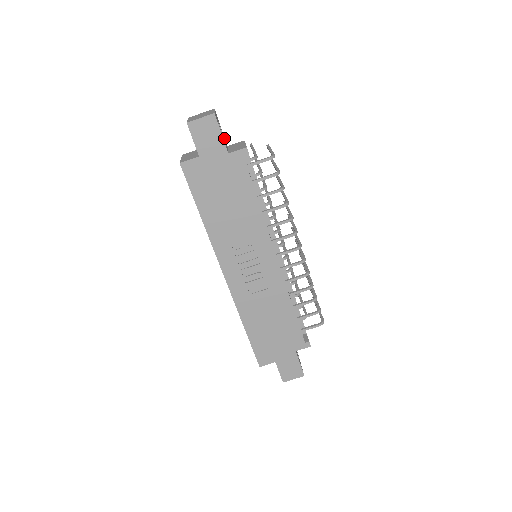
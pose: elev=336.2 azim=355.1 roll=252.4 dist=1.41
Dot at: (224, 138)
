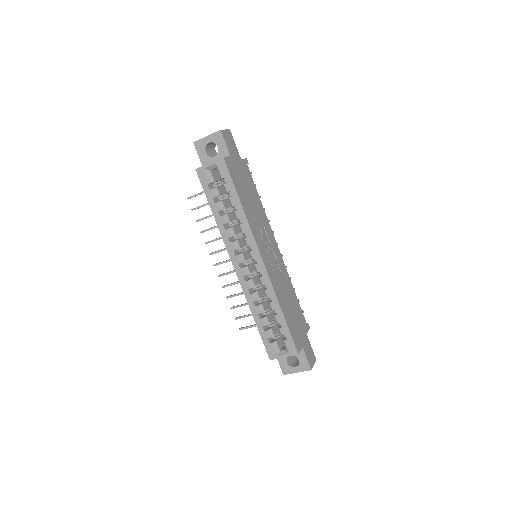
Dot at: occluded
